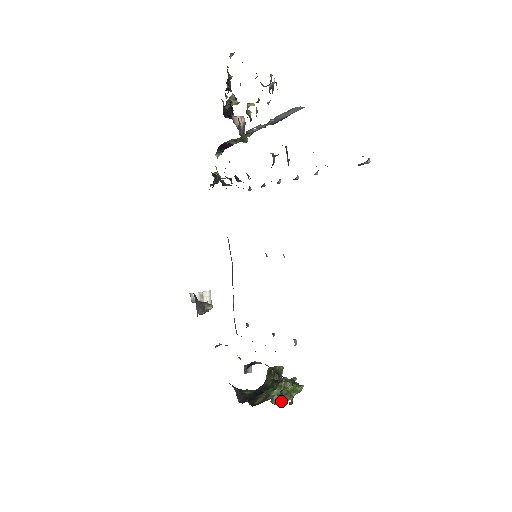
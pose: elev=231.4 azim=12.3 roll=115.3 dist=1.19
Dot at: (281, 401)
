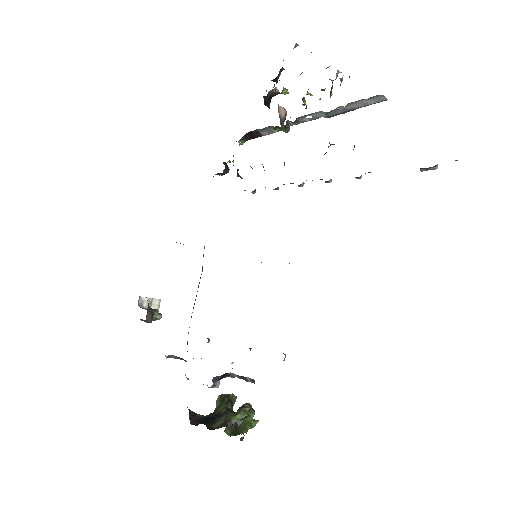
Dot at: (235, 433)
